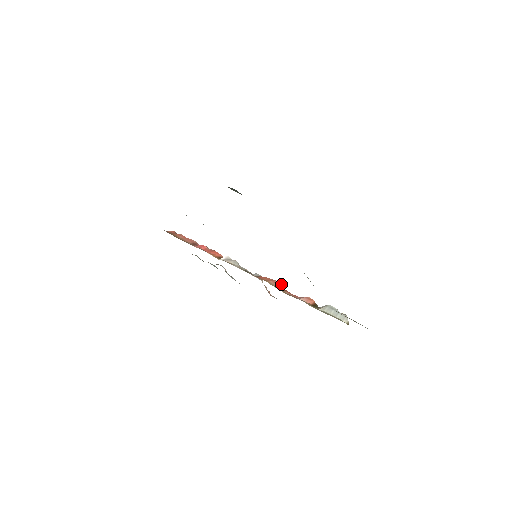
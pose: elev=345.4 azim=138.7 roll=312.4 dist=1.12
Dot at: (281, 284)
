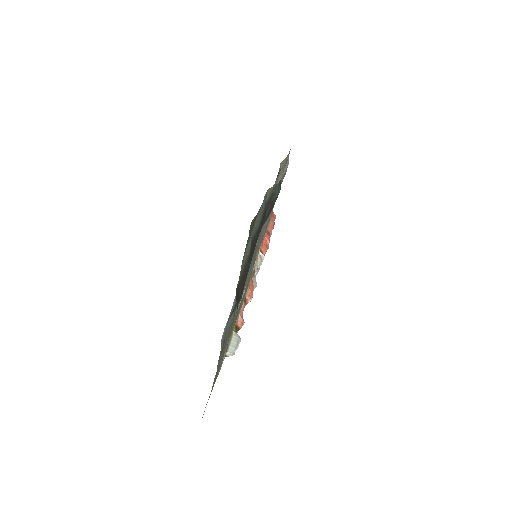
Dot at: (250, 300)
